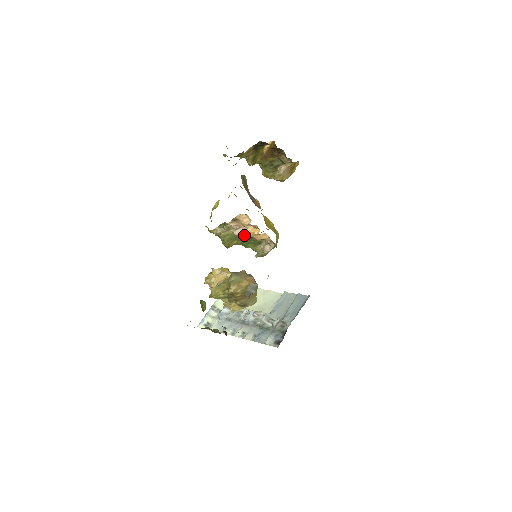
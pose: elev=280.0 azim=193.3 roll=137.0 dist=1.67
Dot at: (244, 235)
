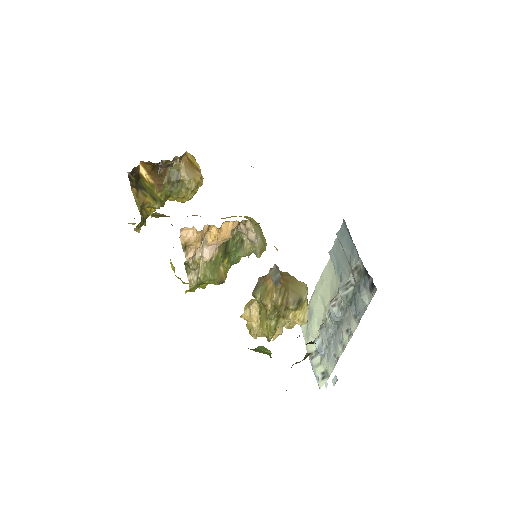
Dot at: (216, 252)
